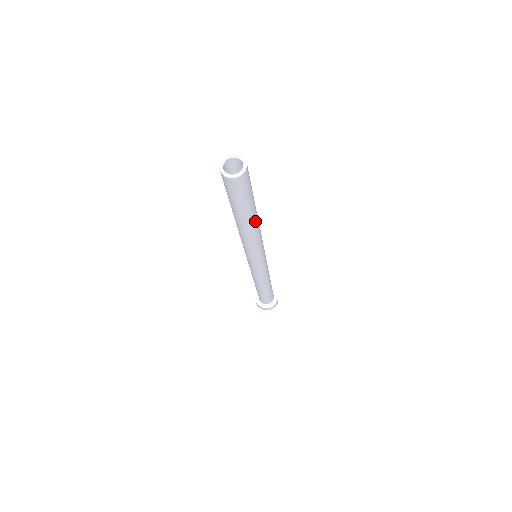
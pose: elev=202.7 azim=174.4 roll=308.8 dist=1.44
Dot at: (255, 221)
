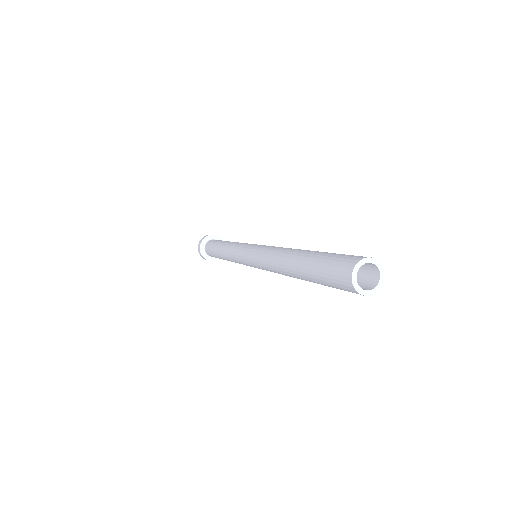
Dot at: occluded
